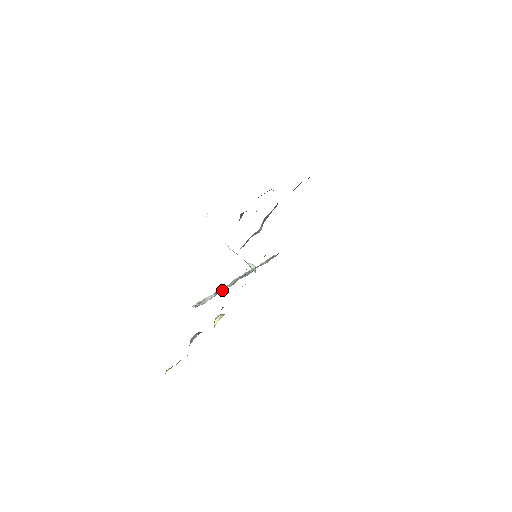
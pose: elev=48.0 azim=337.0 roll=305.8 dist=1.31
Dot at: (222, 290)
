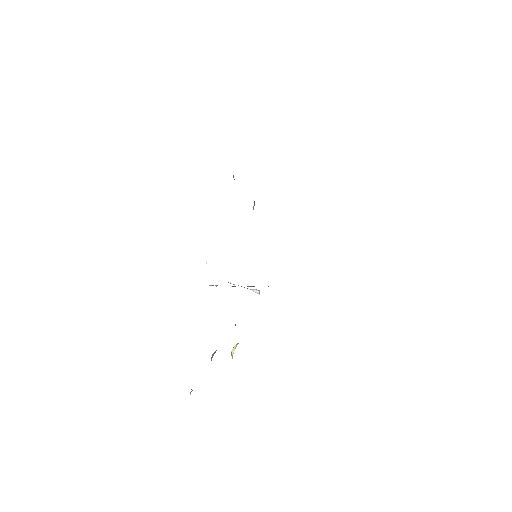
Dot at: (232, 286)
